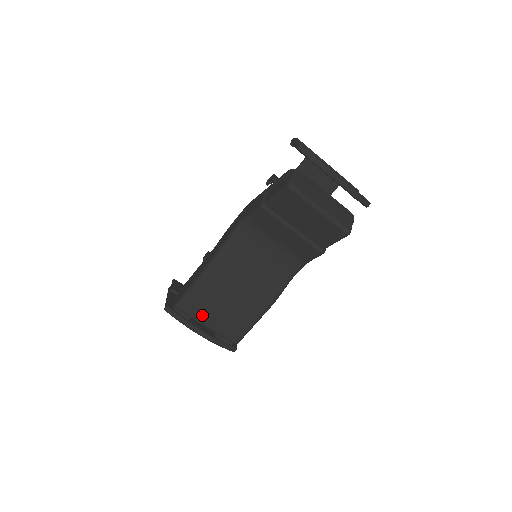
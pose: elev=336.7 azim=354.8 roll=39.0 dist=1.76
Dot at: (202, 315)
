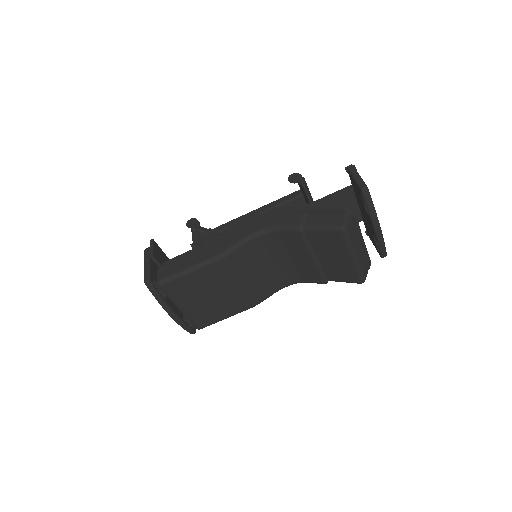
Dot at: (181, 298)
